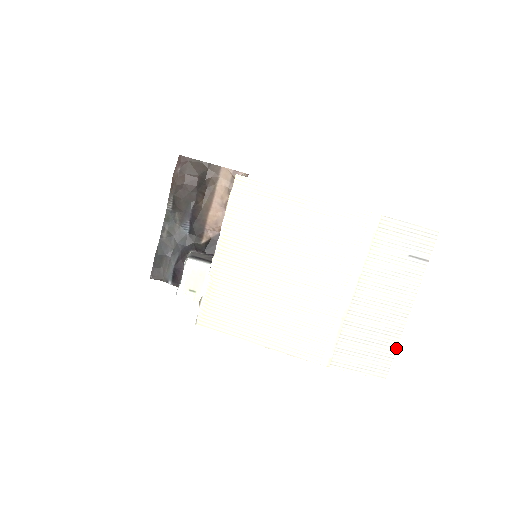
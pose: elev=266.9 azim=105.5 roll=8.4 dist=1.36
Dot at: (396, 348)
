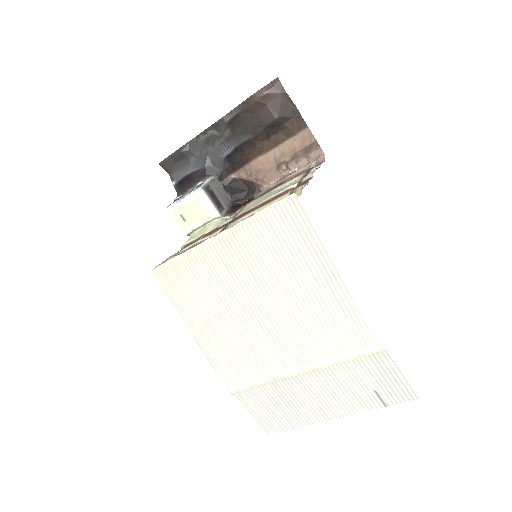
Dot at: (297, 427)
